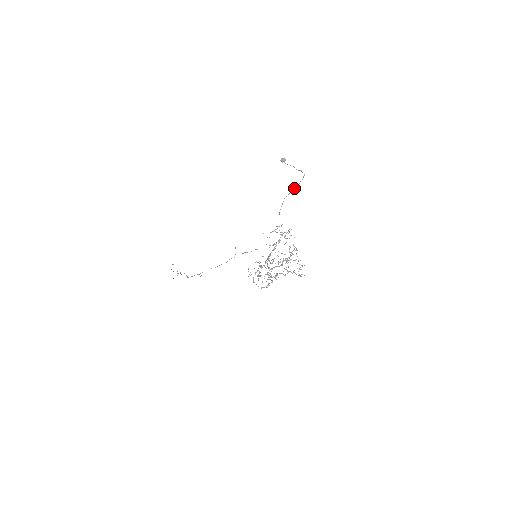
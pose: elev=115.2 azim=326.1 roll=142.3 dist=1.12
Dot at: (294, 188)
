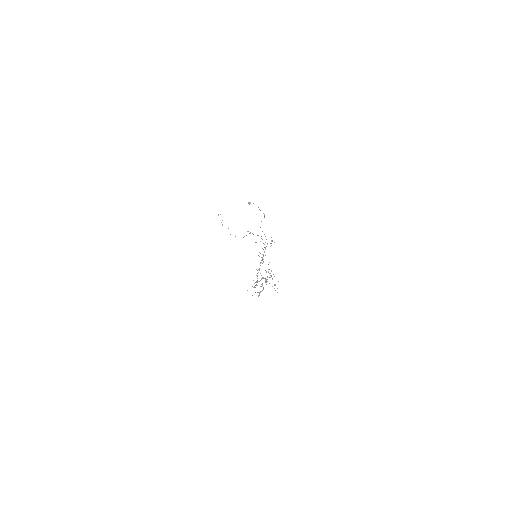
Dot at: occluded
